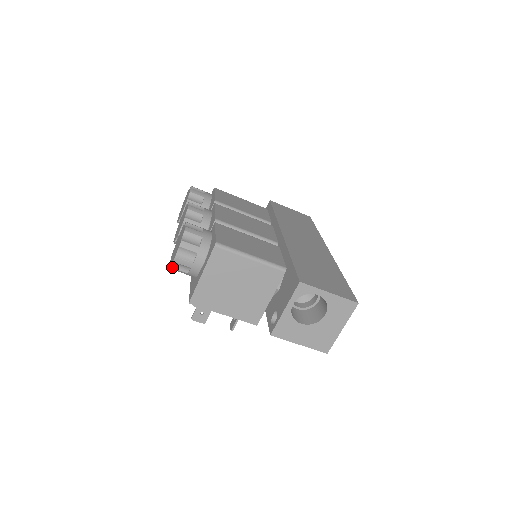
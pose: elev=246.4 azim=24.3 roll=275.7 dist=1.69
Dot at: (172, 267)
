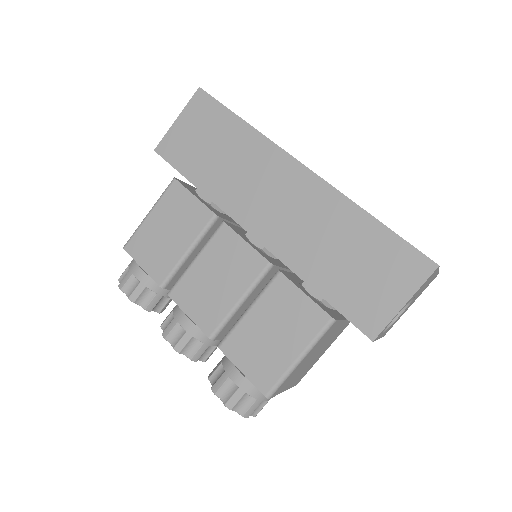
Dot at: occluded
